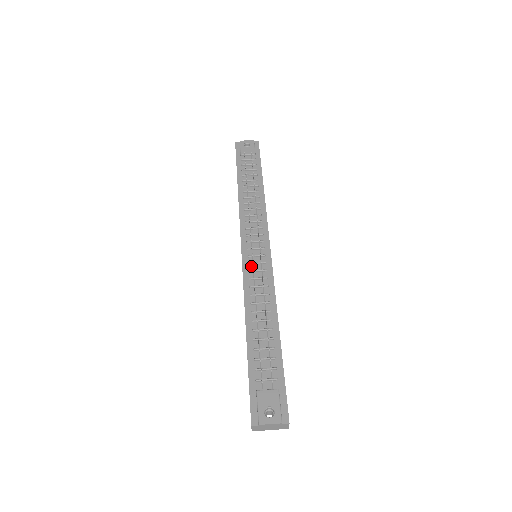
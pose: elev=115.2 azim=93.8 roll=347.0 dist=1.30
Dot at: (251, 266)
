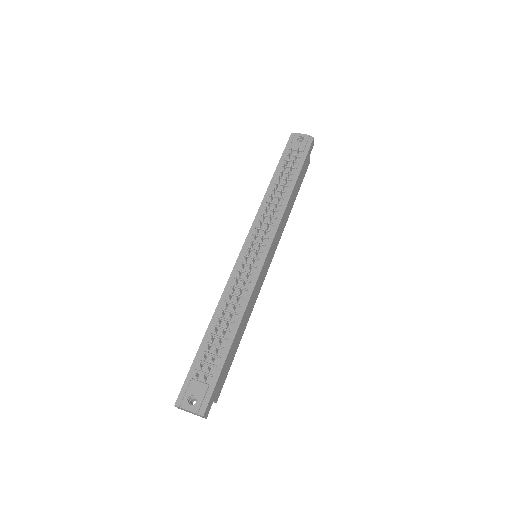
Dot at: (242, 266)
